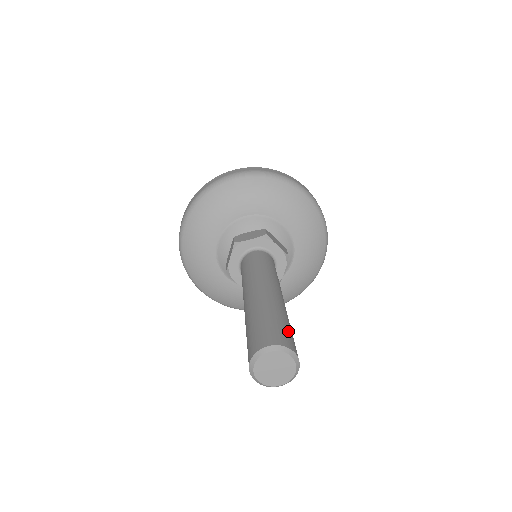
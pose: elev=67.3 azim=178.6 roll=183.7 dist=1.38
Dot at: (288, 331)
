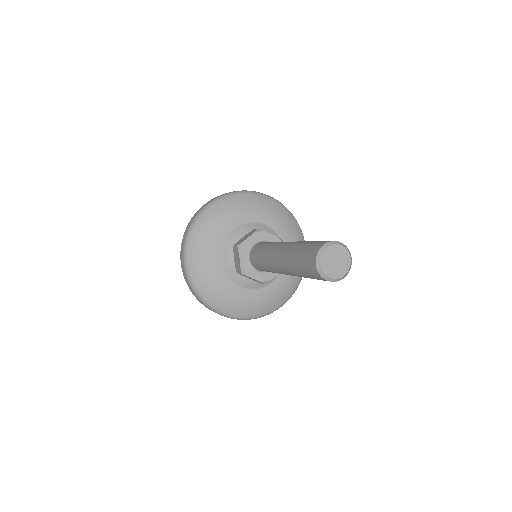
Dot at: occluded
